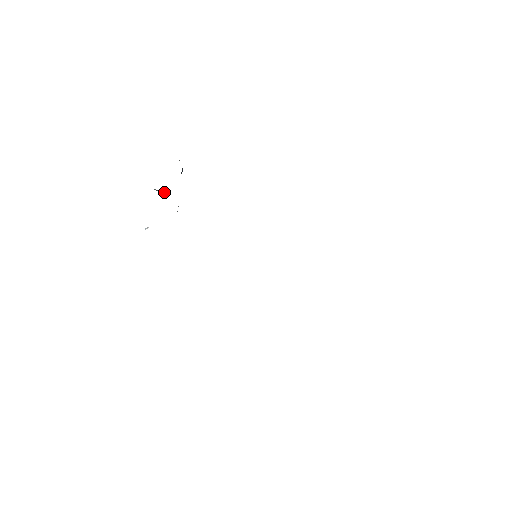
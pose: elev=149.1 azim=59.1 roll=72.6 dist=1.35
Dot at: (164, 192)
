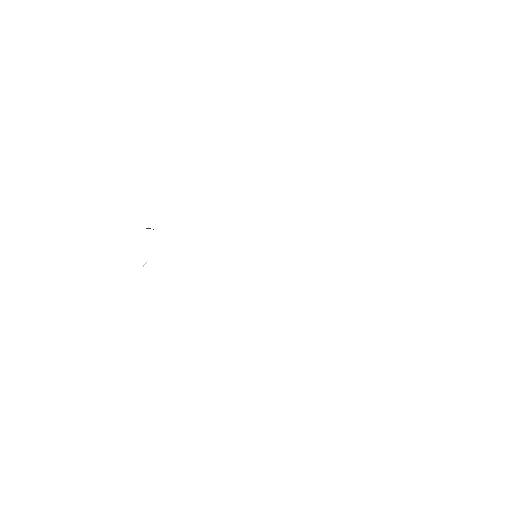
Dot at: (149, 228)
